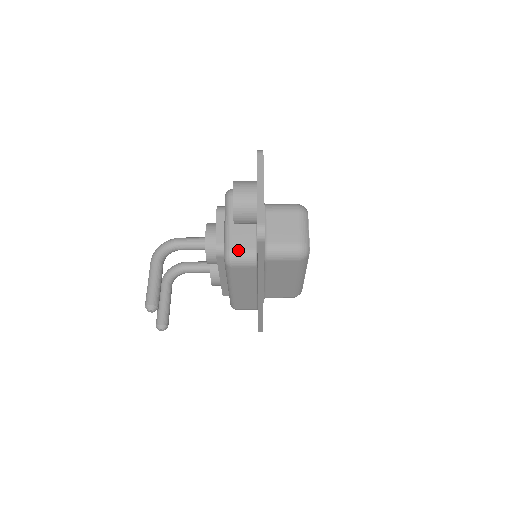
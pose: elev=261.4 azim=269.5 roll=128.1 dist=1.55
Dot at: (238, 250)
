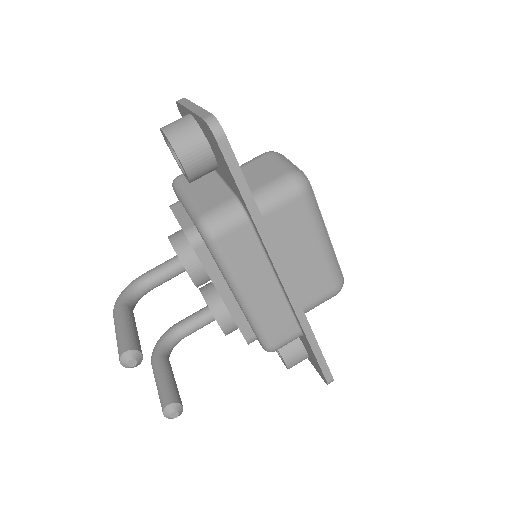
Dot at: (212, 211)
